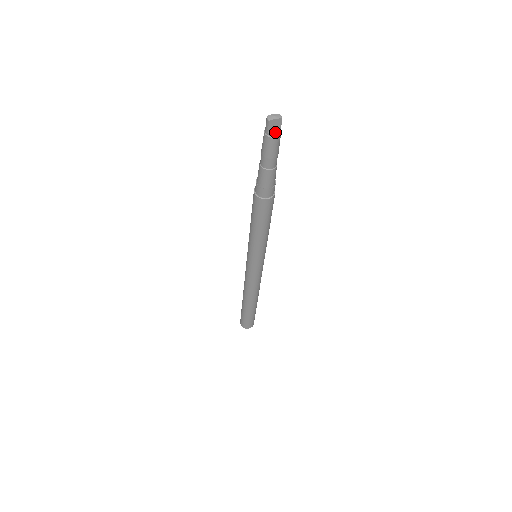
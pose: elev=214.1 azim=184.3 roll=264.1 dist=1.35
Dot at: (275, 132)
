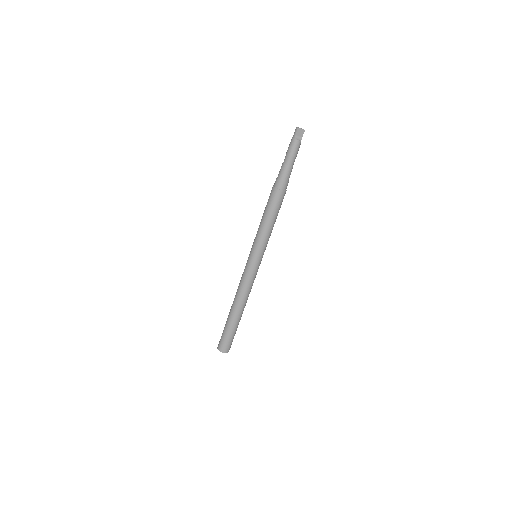
Dot at: (299, 138)
